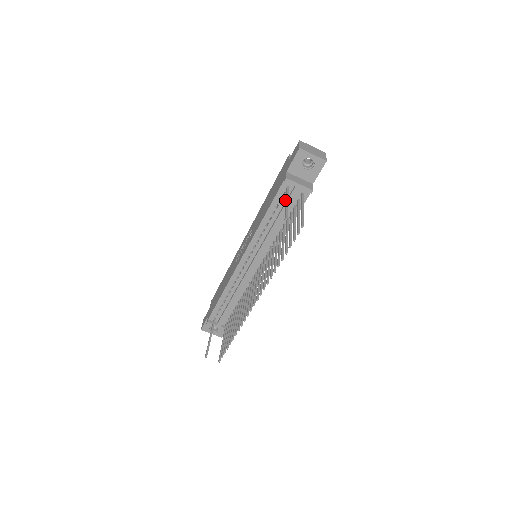
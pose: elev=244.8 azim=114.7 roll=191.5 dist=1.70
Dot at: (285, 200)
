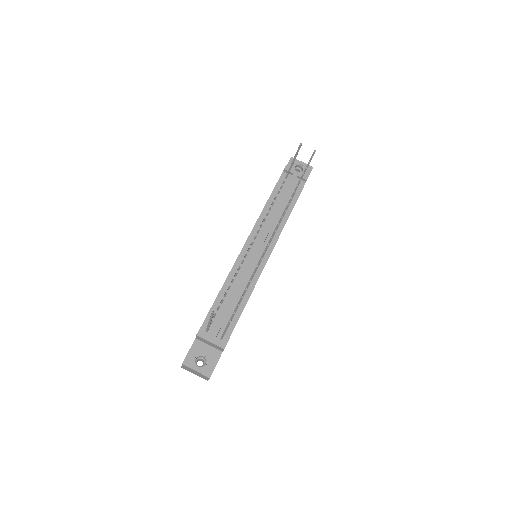
Dot at: (285, 188)
